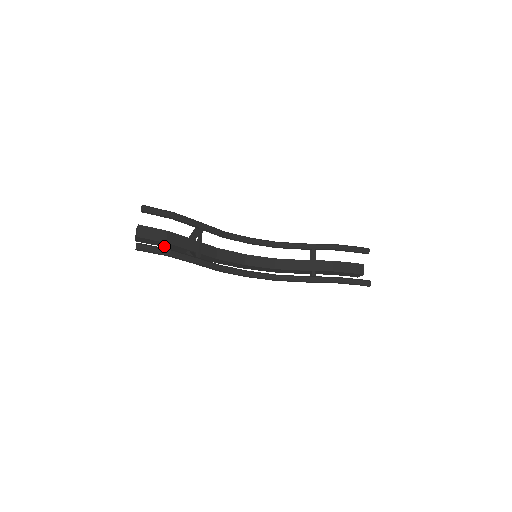
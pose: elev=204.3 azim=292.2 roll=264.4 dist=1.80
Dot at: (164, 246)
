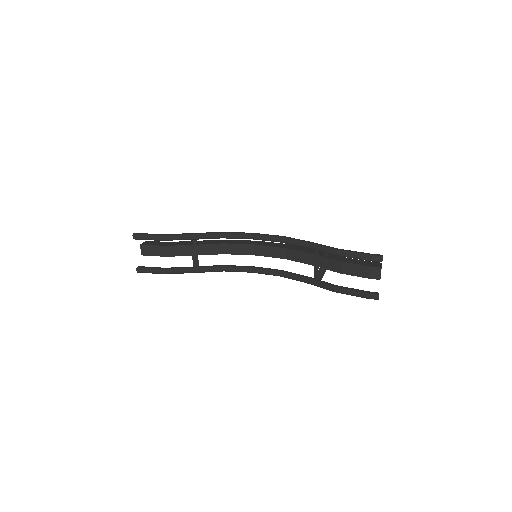
Dot at: occluded
